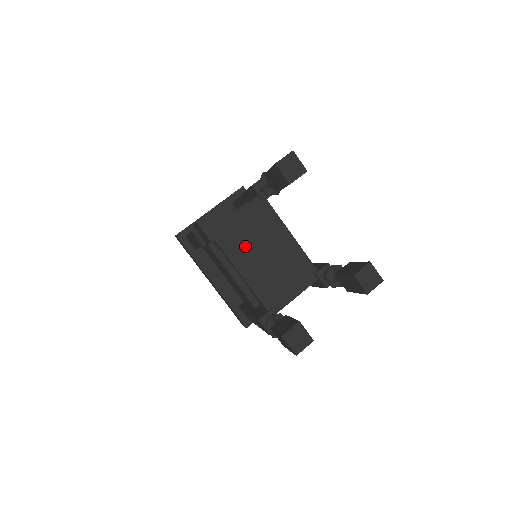
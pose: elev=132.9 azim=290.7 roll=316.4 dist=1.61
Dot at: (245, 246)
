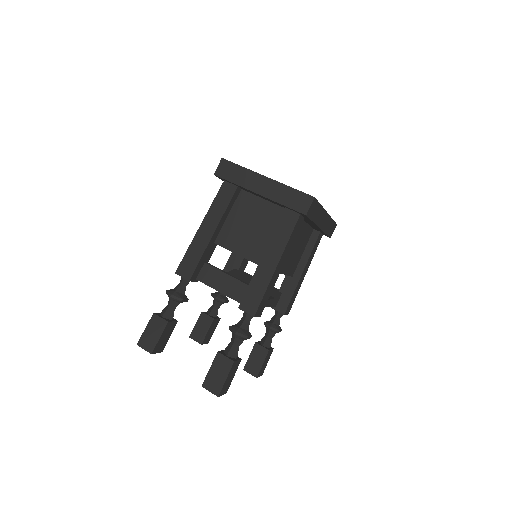
Dot at: occluded
